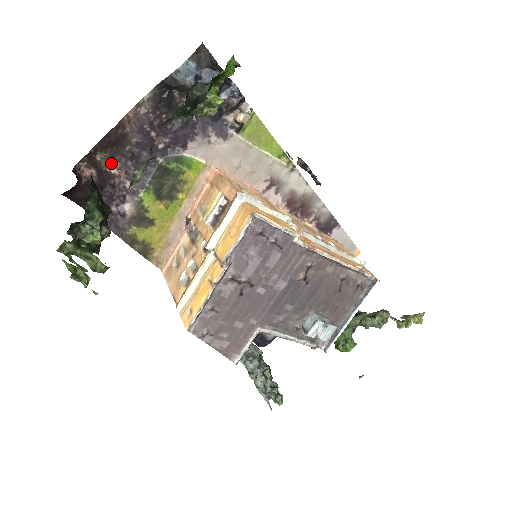
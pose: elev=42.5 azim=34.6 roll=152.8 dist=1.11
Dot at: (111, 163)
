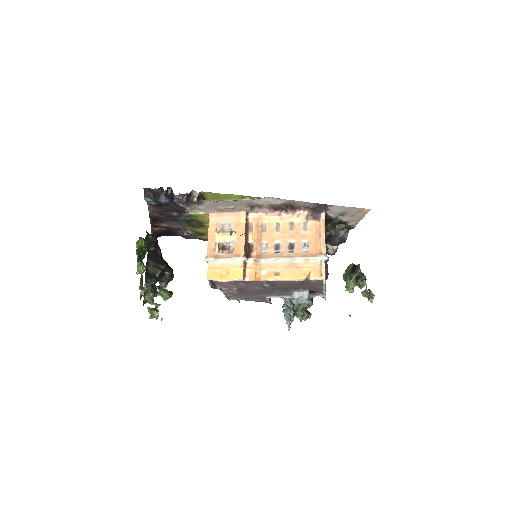
Dot at: (163, 224)
